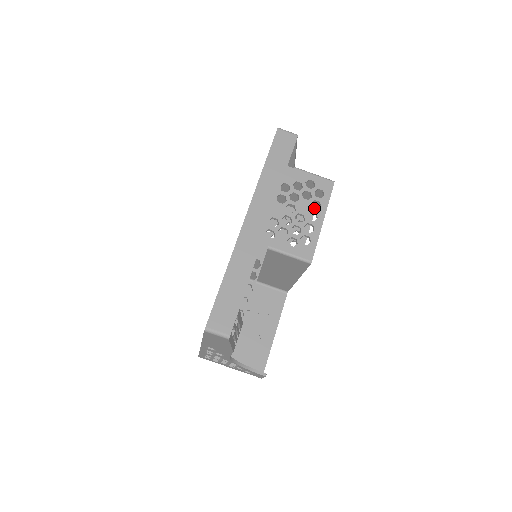
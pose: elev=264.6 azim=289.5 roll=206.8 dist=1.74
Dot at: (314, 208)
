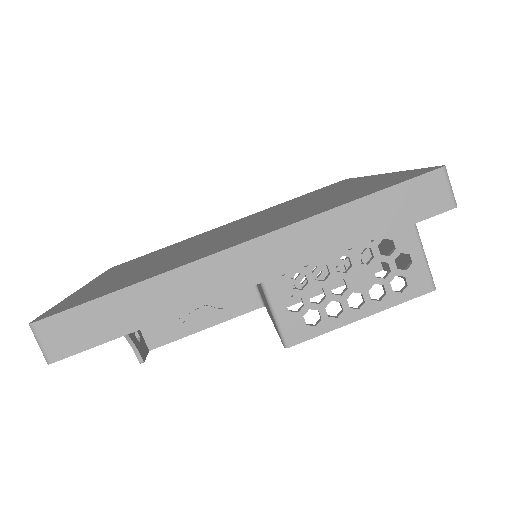
Dot at: occluded
